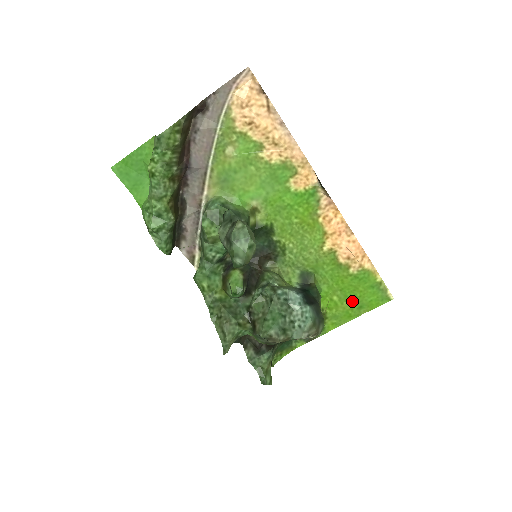
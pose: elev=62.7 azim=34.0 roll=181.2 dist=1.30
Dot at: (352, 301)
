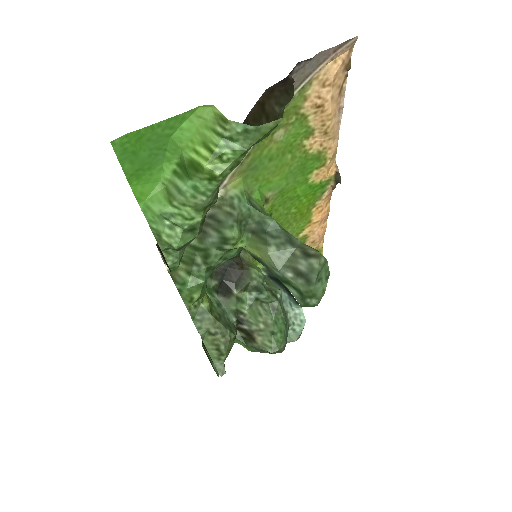
Dot at: occluded
